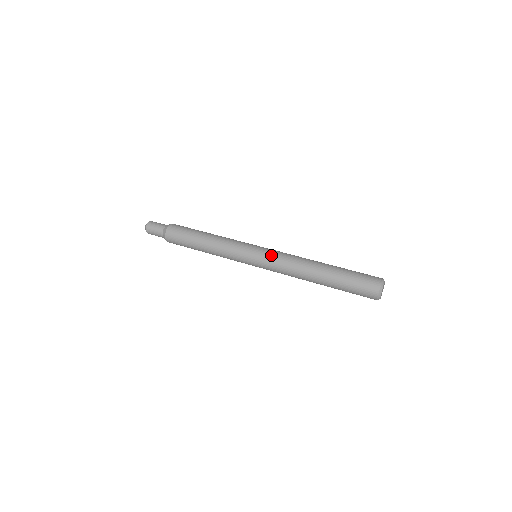
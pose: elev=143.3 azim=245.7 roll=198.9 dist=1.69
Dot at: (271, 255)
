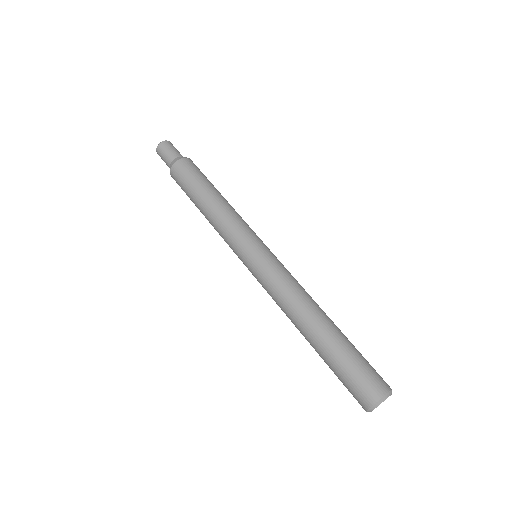
Dot at: (262, 276)
